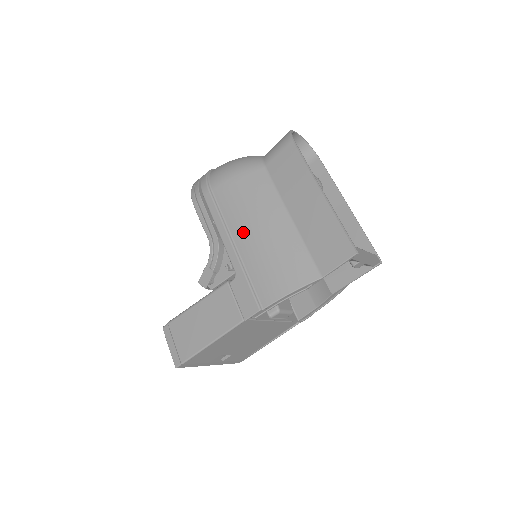
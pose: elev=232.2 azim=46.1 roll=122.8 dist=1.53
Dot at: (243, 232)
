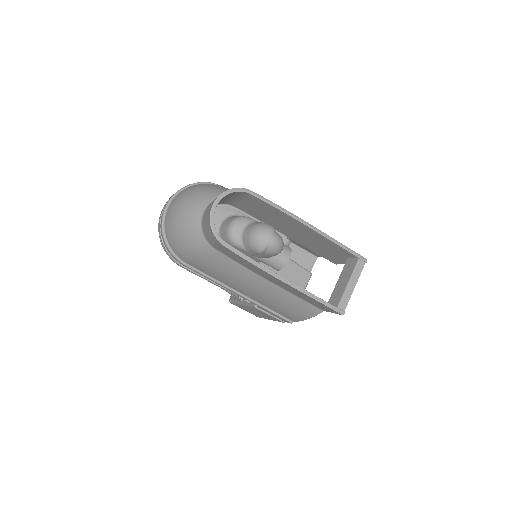
Dot at: (241, 290)
